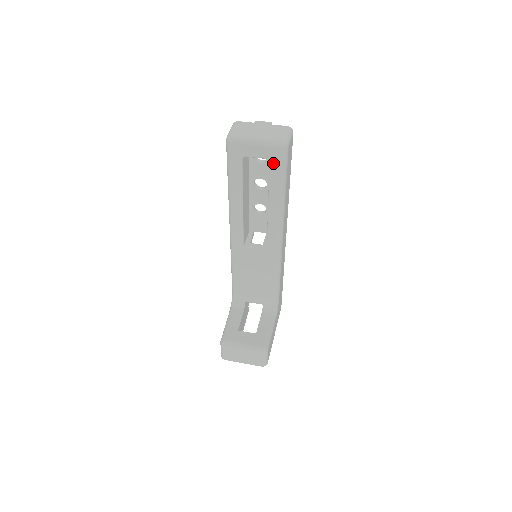
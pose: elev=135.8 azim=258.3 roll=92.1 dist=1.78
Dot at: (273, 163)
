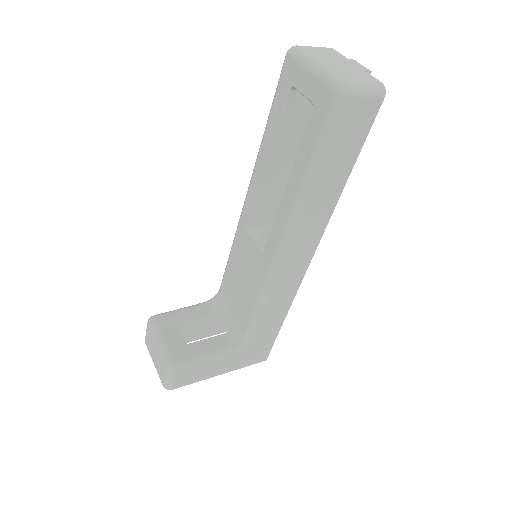
Dot at: (316, 114)
